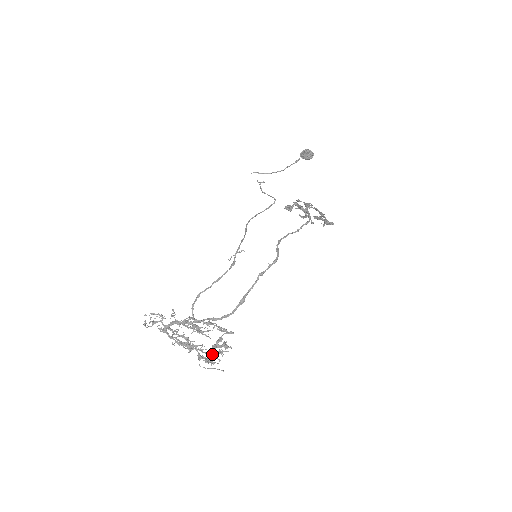
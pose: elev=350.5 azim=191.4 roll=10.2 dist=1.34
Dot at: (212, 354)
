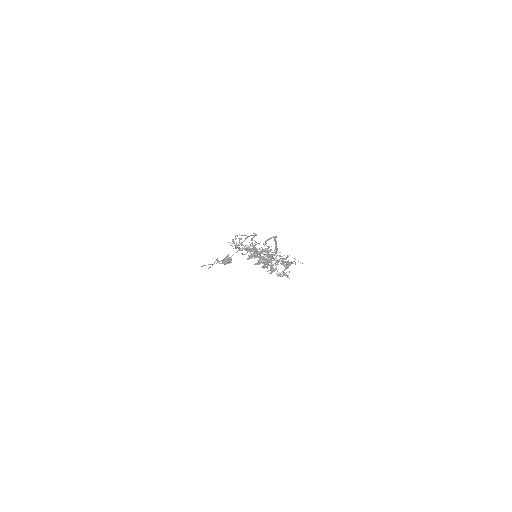
Dot at: (285, 266)
